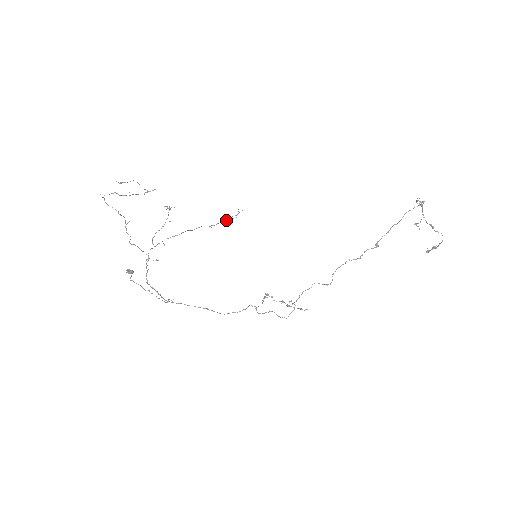
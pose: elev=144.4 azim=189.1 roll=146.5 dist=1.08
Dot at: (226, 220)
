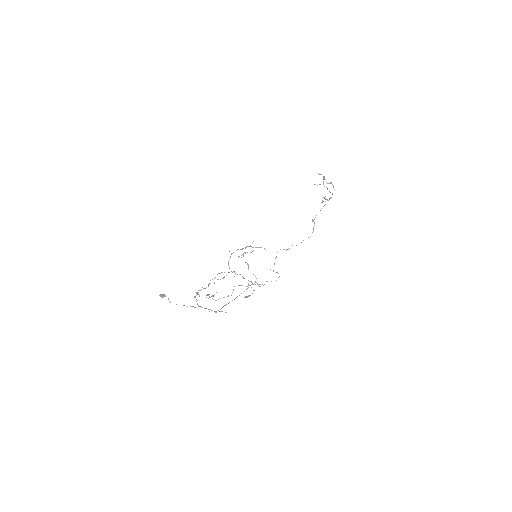
Dot at: occluded
